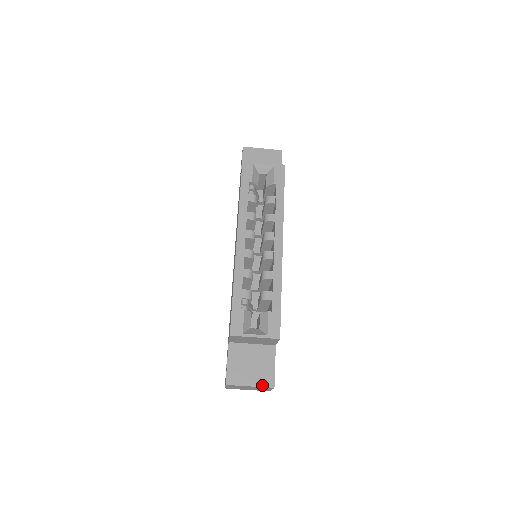
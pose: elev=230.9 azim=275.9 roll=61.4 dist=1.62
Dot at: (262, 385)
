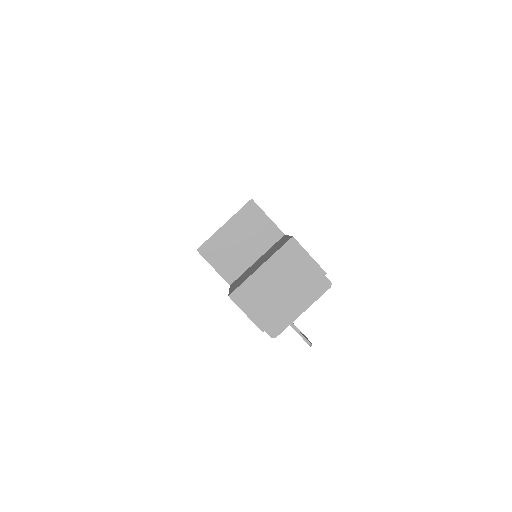
Dot at: (276, 251)
